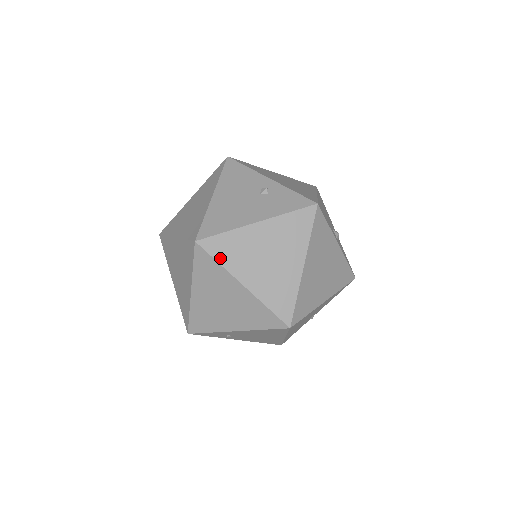
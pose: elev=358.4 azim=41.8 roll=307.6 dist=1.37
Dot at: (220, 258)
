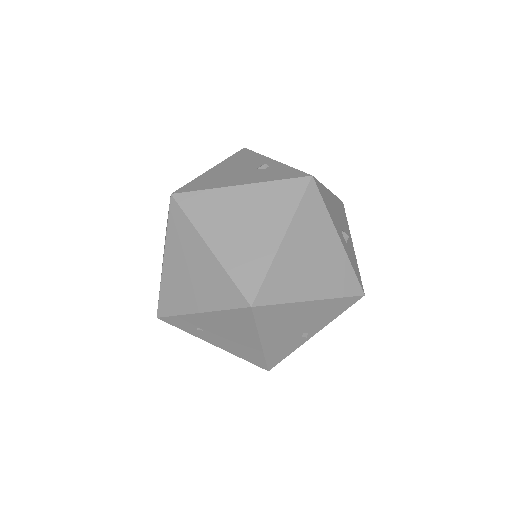
Dot at: (192, 215)
